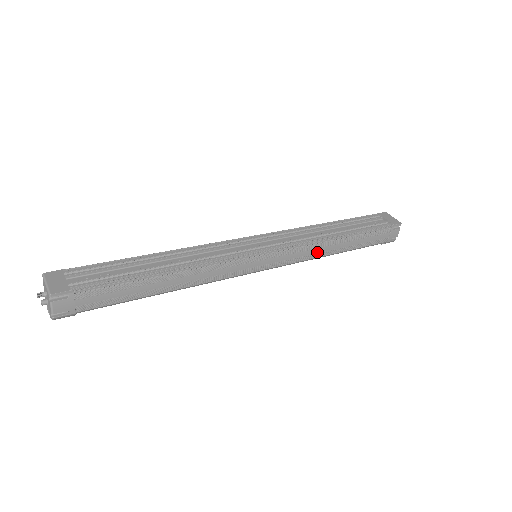
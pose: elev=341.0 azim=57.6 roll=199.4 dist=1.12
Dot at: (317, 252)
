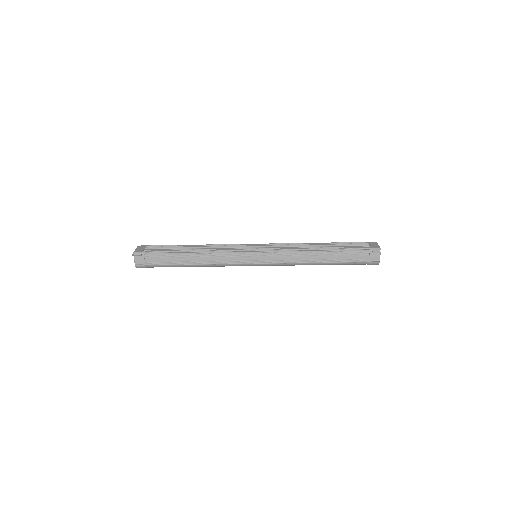
Dot at: (299, 259)
